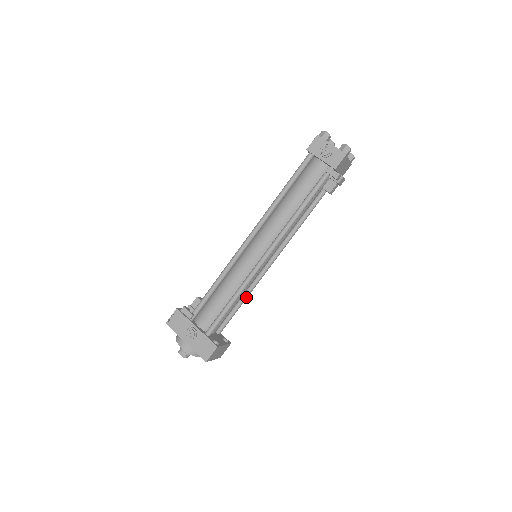
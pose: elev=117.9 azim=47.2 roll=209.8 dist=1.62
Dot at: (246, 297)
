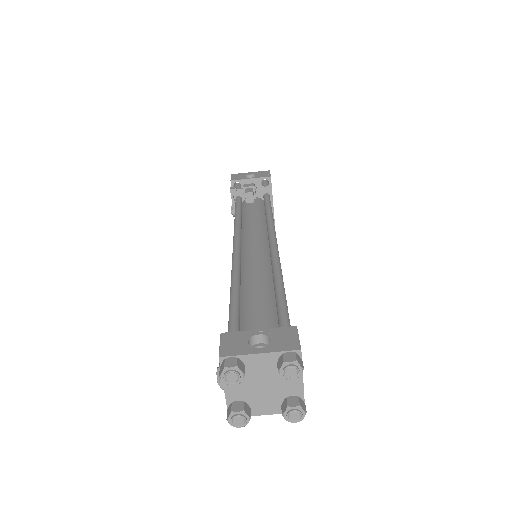
Dot at: occluded
